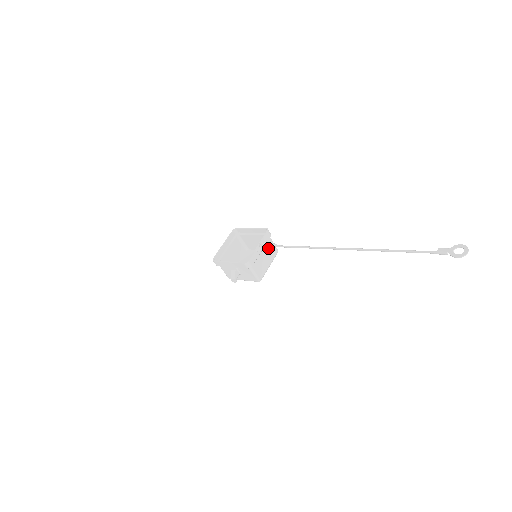
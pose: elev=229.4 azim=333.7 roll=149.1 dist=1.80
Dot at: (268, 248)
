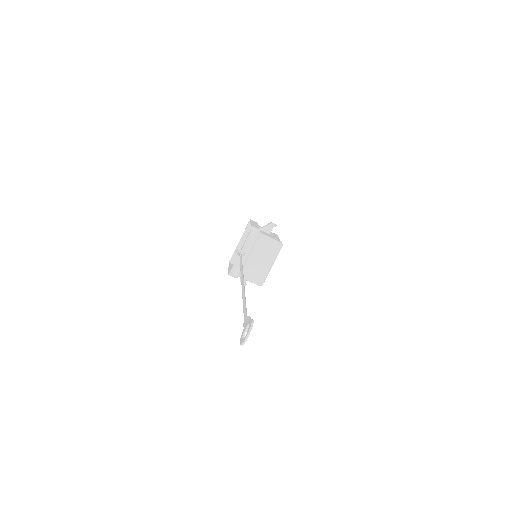
Dot at: (261, 247)
